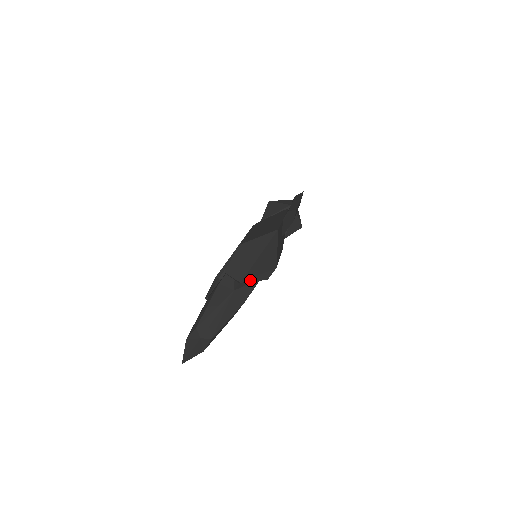
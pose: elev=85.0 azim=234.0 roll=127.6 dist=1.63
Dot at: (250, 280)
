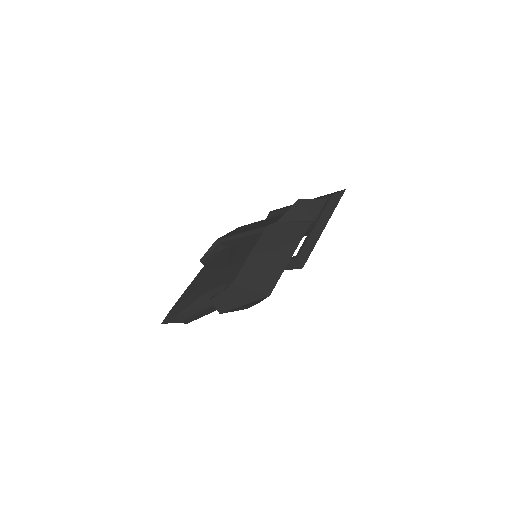
Dot at: (230, 311)
